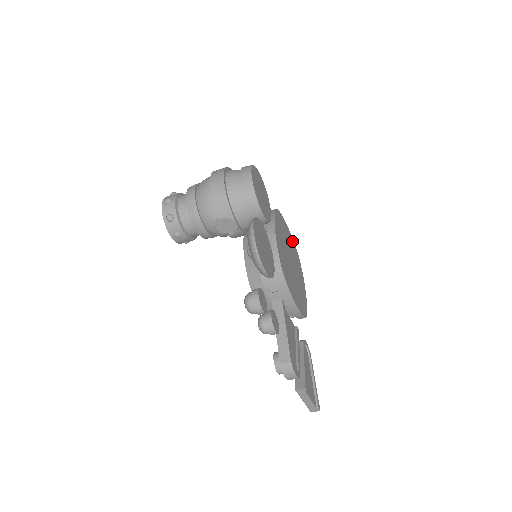
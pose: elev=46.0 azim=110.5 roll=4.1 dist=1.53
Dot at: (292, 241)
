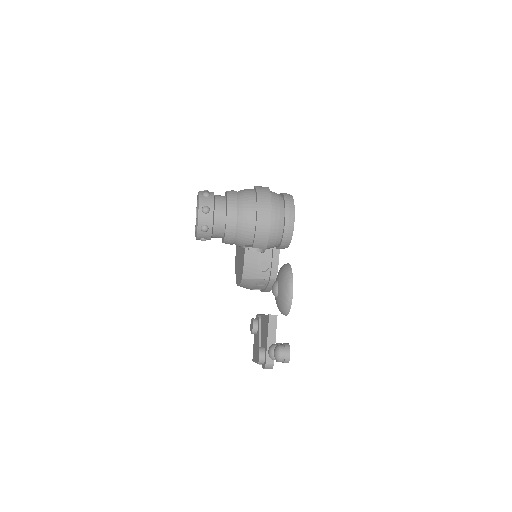
Dot at: occluded
